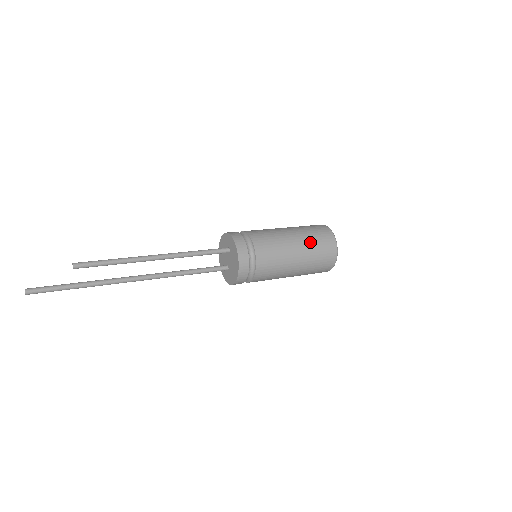
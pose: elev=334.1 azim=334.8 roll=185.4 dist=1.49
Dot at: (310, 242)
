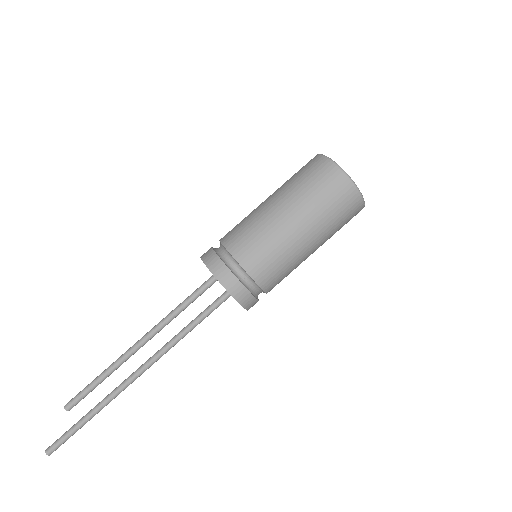
Dot at: (310, 203)
